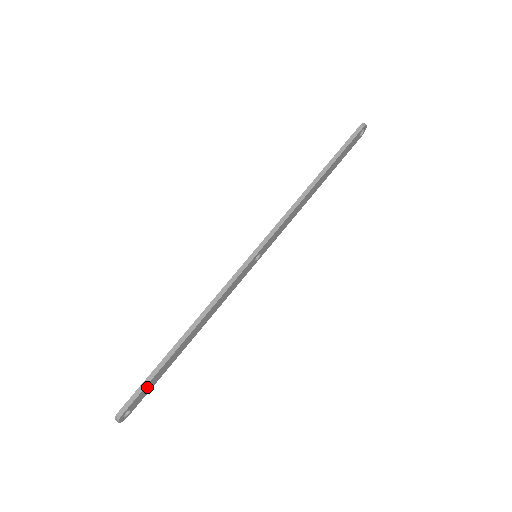
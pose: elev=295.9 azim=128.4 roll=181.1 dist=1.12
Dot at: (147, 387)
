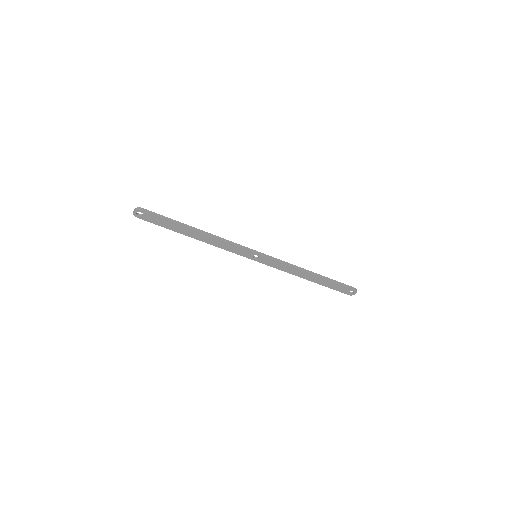
Dot at: (160, 219)
